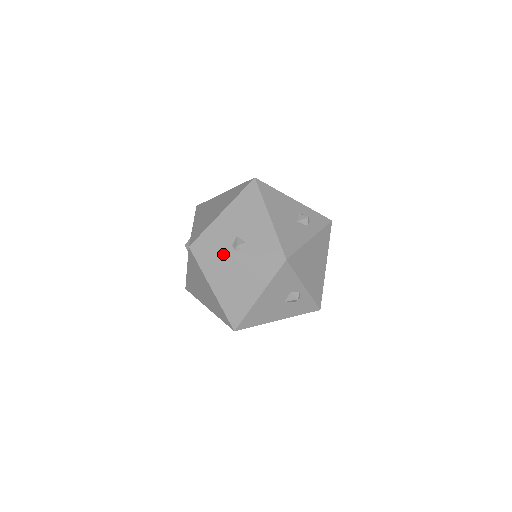
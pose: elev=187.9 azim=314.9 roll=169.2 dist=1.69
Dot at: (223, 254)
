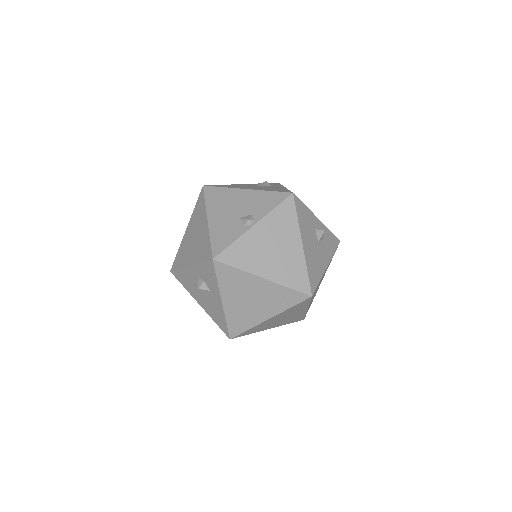
Dot at: (245, 237)
